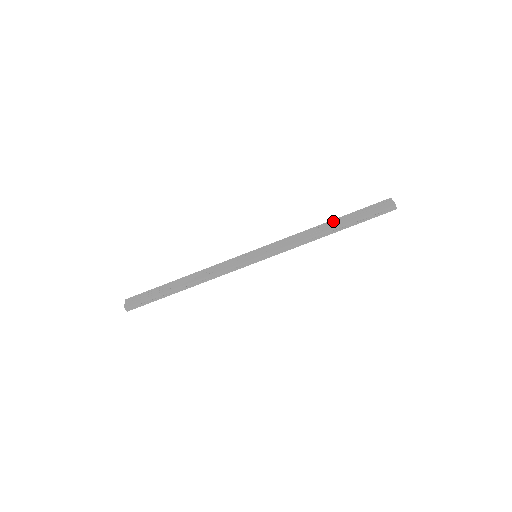
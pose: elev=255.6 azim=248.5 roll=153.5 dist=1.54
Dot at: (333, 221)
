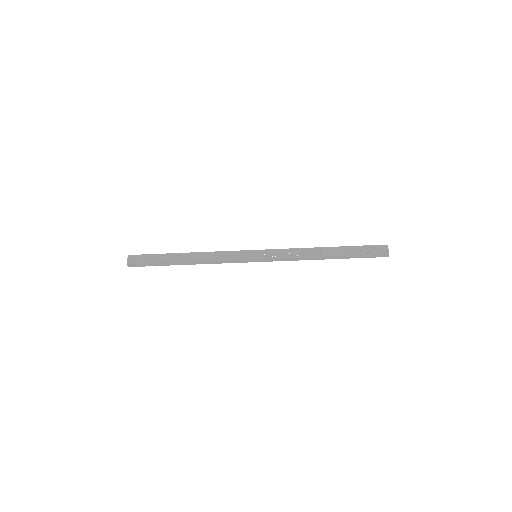
Dot at: (332, 248)
